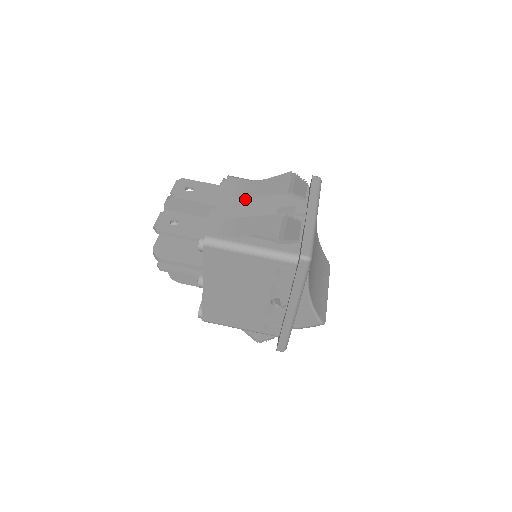
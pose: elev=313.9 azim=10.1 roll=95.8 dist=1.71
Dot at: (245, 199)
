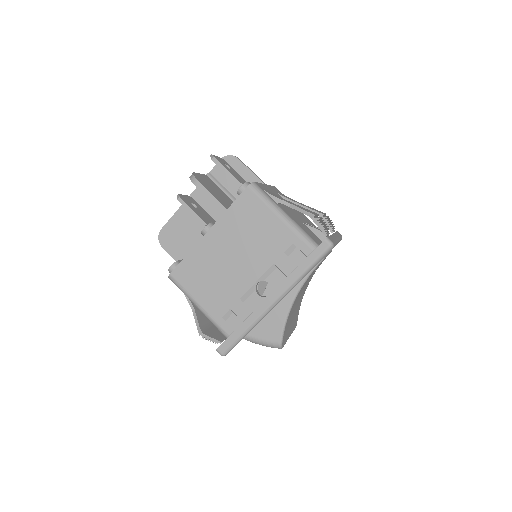
Dot at: occluded
